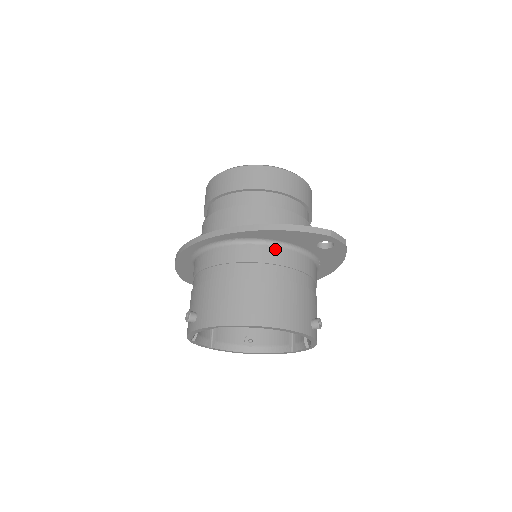
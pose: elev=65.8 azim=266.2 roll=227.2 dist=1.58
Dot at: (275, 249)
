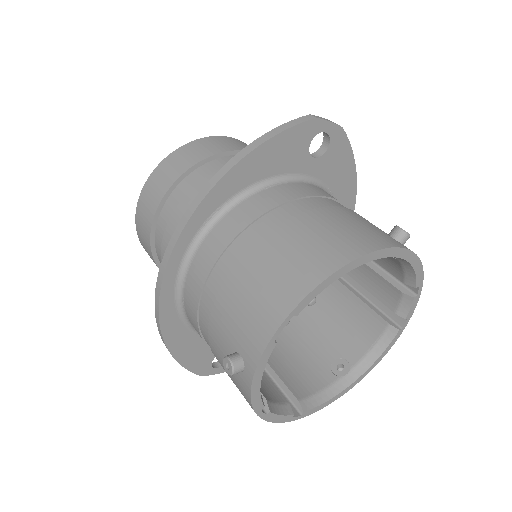
Dot at: (266, 192)
